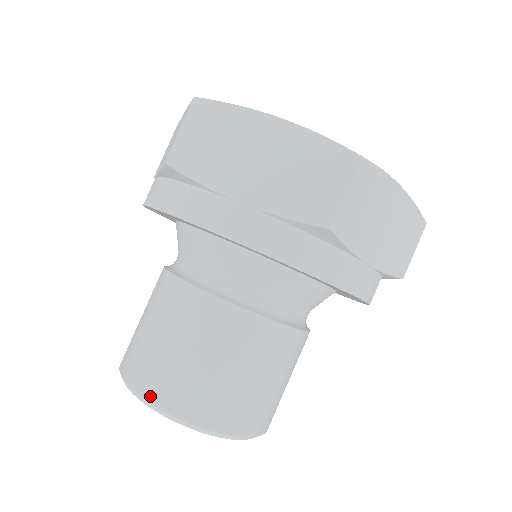
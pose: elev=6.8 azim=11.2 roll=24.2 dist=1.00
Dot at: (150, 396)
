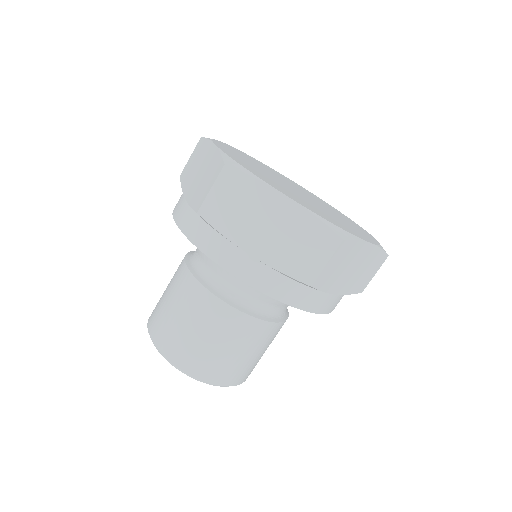
Dot at: (149, 318)
